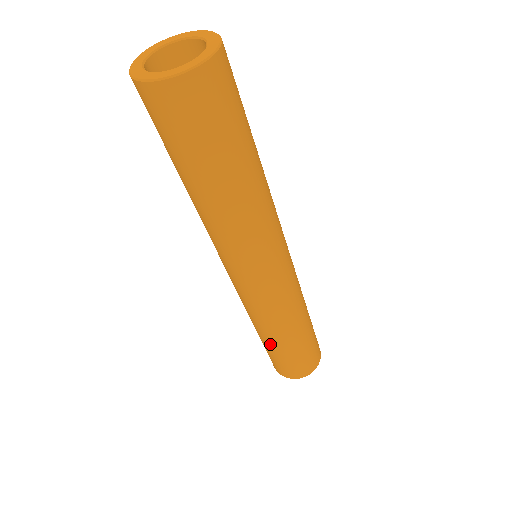
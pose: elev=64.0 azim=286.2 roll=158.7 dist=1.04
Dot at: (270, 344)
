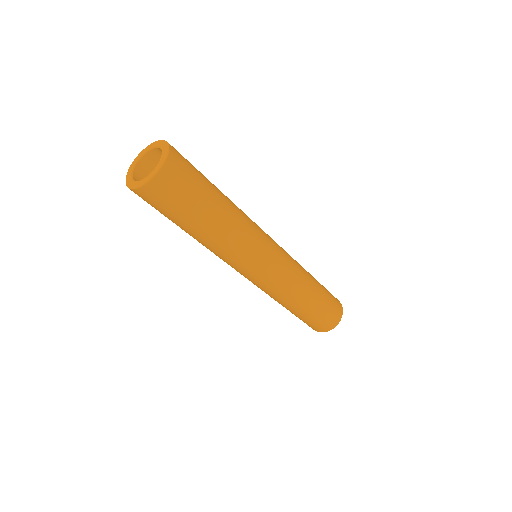
Dot at: (296, 312)
